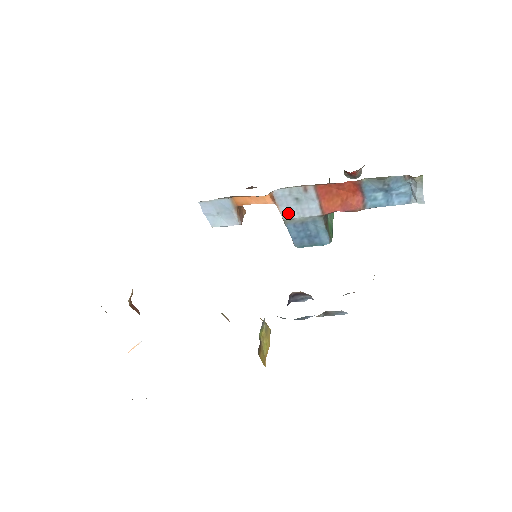
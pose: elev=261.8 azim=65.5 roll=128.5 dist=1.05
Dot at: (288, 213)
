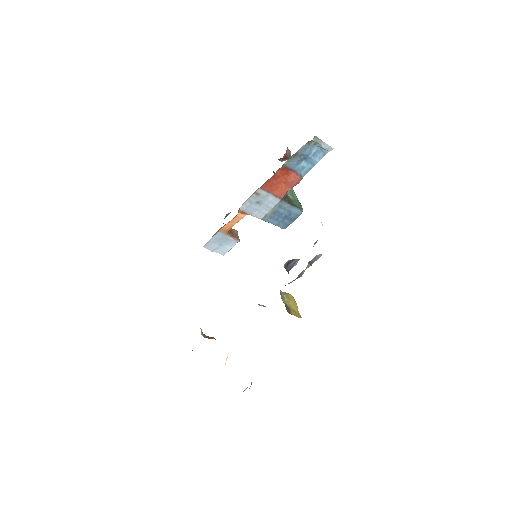
Dot at: (260, 214)
